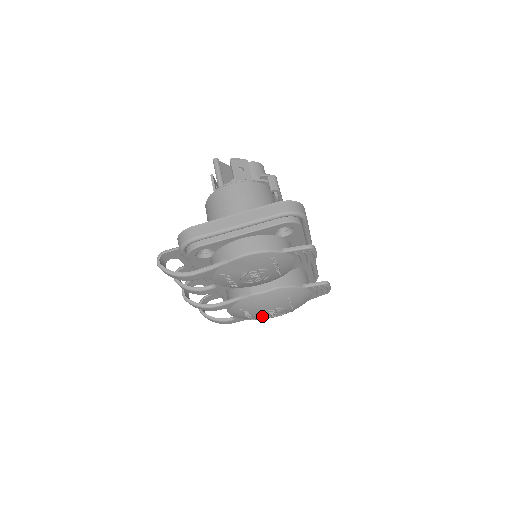
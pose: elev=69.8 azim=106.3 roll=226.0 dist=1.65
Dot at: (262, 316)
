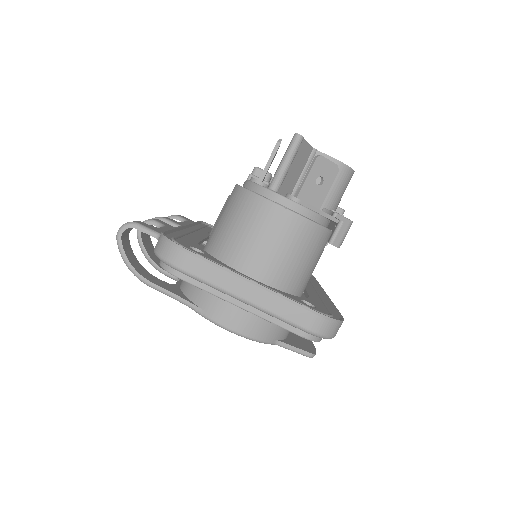
Dot at: occluded
